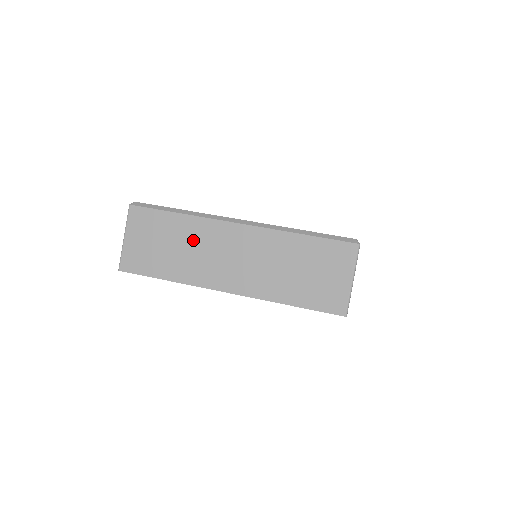
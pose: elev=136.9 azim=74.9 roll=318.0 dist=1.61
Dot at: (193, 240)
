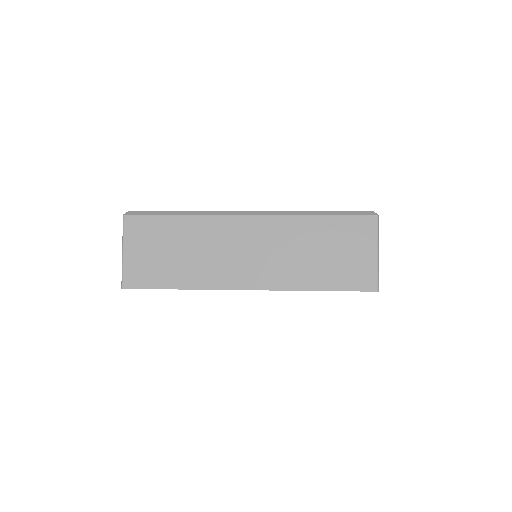
Dot at: (202, 241)
